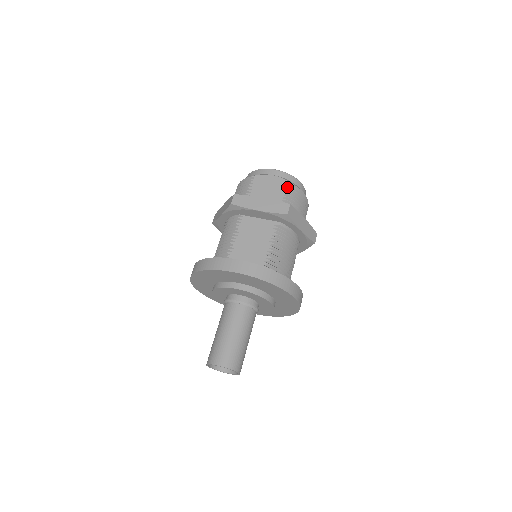
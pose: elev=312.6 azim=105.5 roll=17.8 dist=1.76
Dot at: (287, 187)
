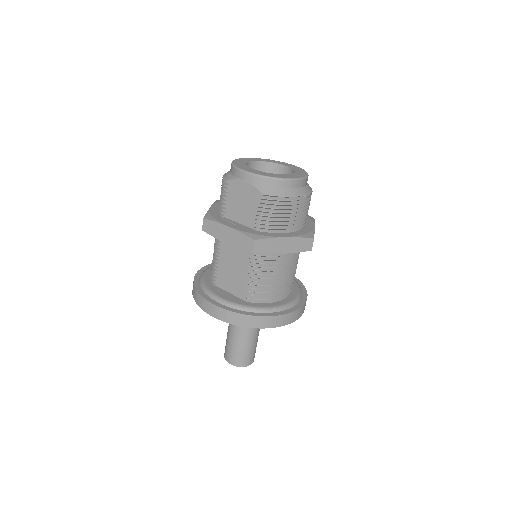
Dot at: (260, 201)
